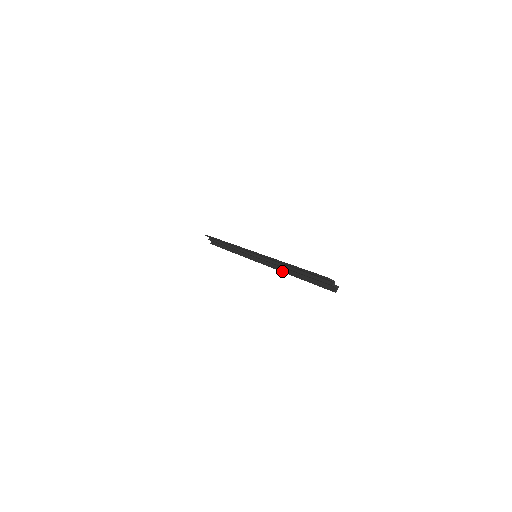
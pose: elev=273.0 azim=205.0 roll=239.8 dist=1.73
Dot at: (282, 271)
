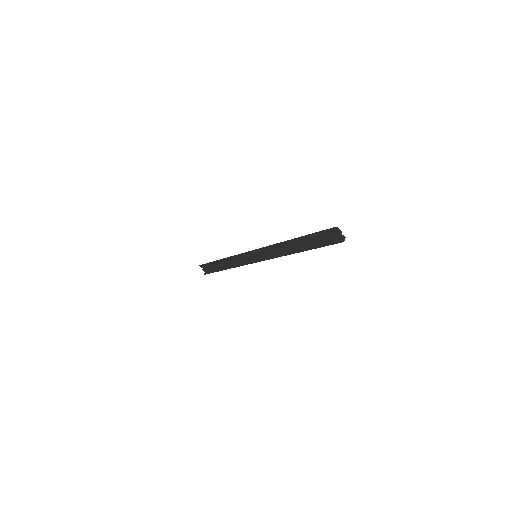
Dot at: (285, 254)
